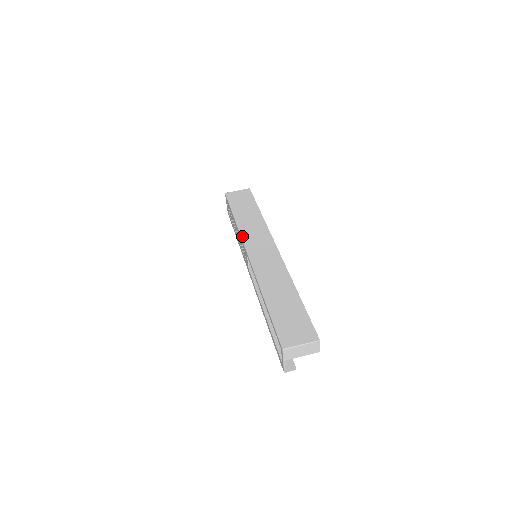
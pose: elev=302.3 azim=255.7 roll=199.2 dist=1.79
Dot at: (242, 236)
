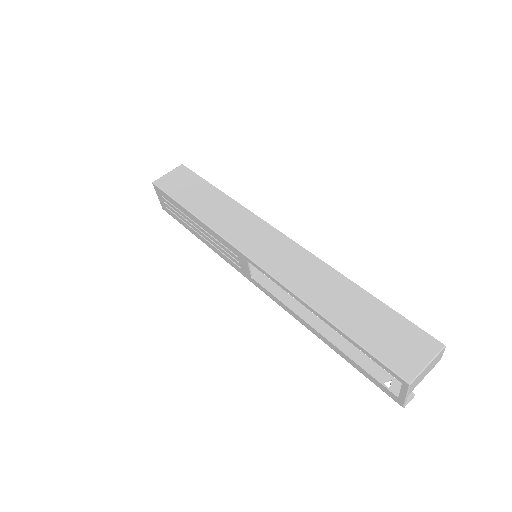
Dot at: (223, 236)
